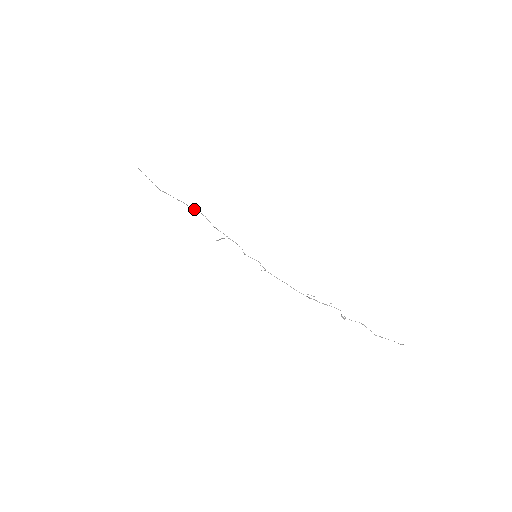
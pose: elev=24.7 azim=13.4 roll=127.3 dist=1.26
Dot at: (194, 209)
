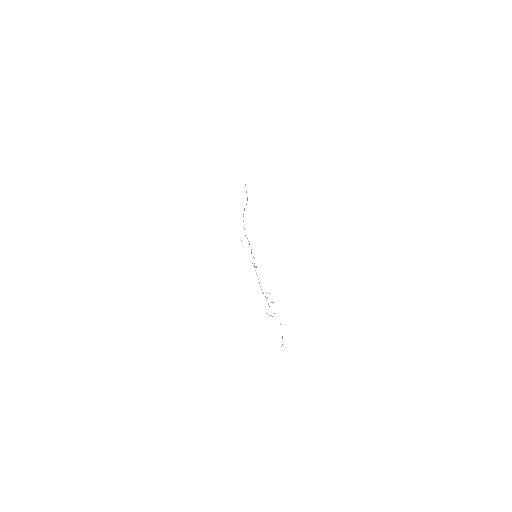
Dot at: (243, 216)
